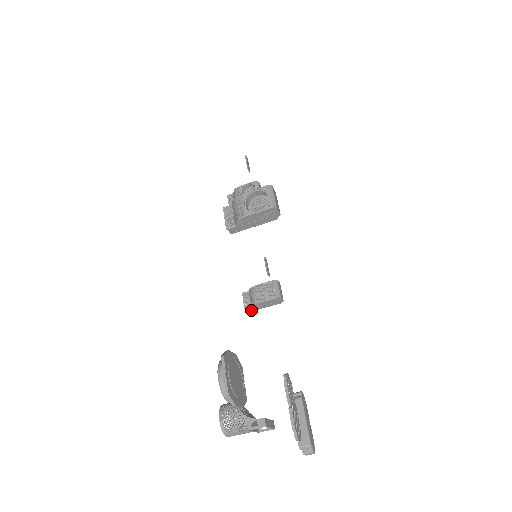
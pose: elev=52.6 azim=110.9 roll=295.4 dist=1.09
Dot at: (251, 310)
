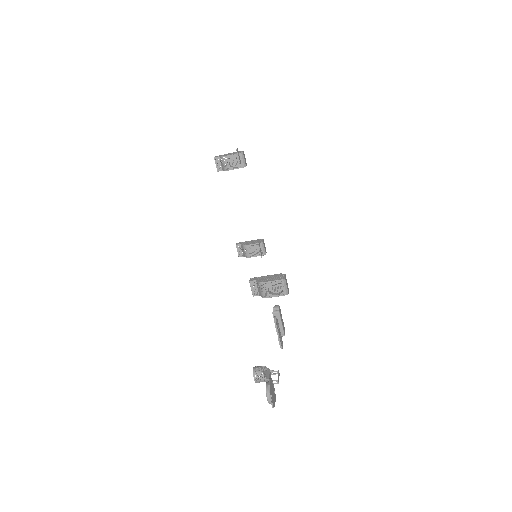
Dot at: (243, 255)
